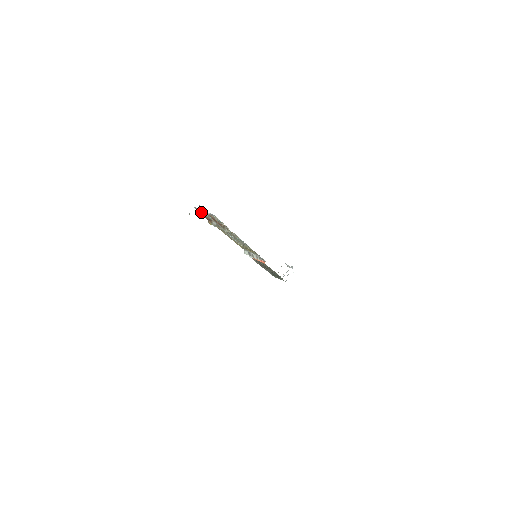
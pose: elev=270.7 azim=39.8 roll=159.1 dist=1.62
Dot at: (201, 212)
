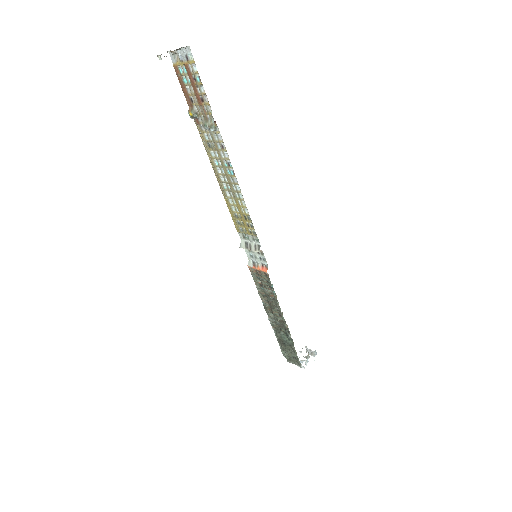
Dot at: (178, 68)
